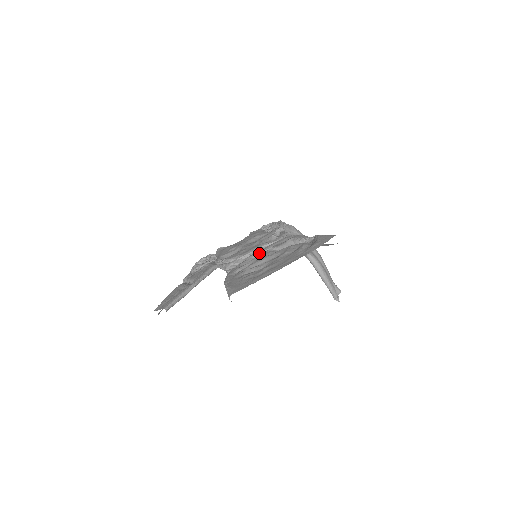
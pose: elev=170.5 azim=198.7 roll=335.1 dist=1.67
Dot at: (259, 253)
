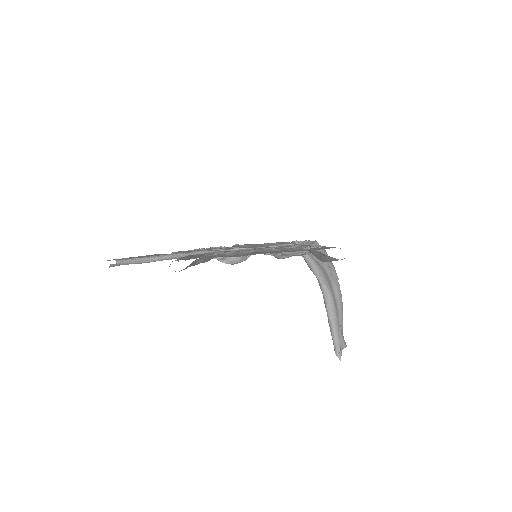
Dot at: occluded
